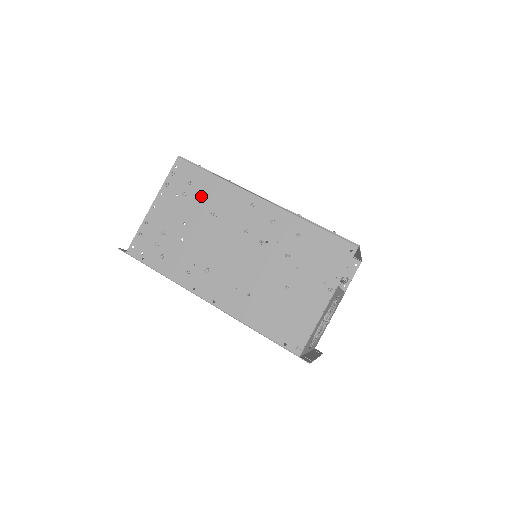
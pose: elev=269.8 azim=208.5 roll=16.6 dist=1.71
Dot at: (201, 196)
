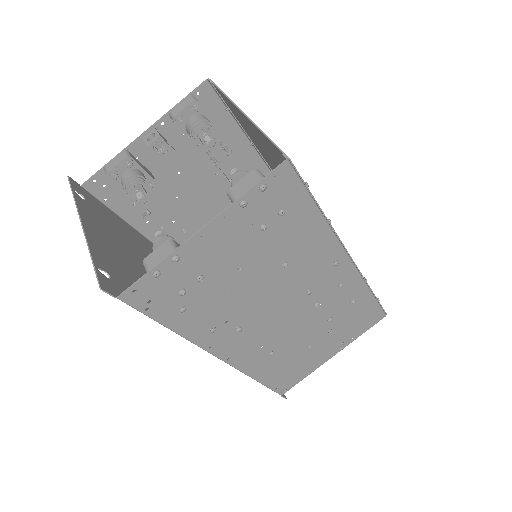
Dot at: (285, 237)
